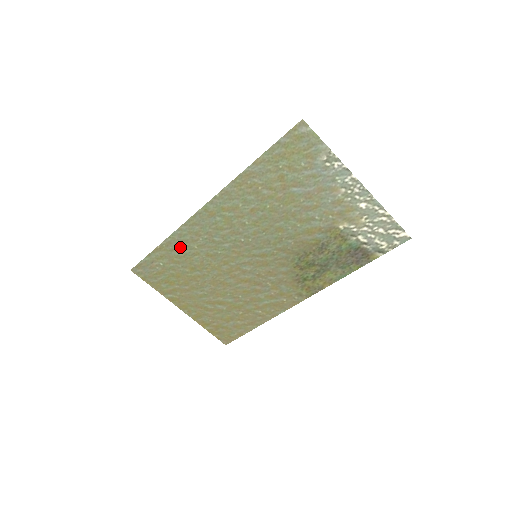
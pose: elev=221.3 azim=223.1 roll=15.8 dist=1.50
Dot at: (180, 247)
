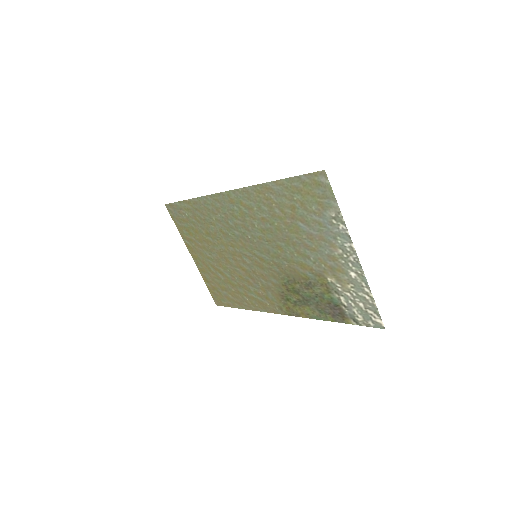
Dot at: (203, 211)
